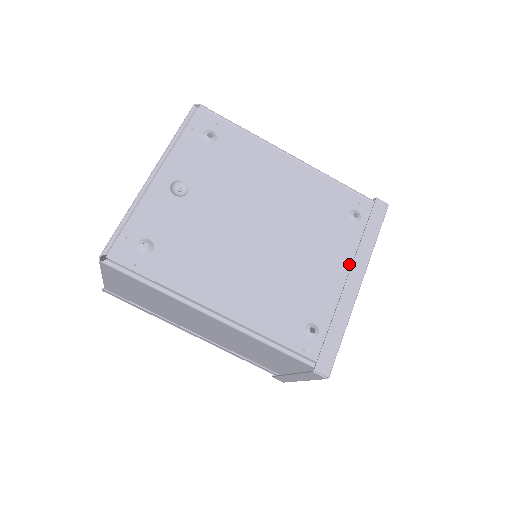
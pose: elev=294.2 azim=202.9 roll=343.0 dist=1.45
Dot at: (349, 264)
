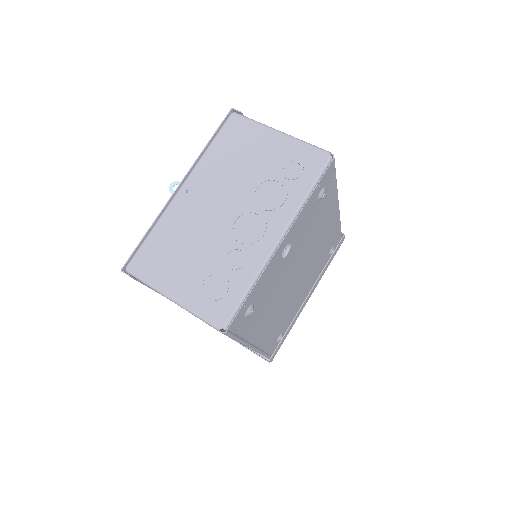
Dot at: (312, 287)
